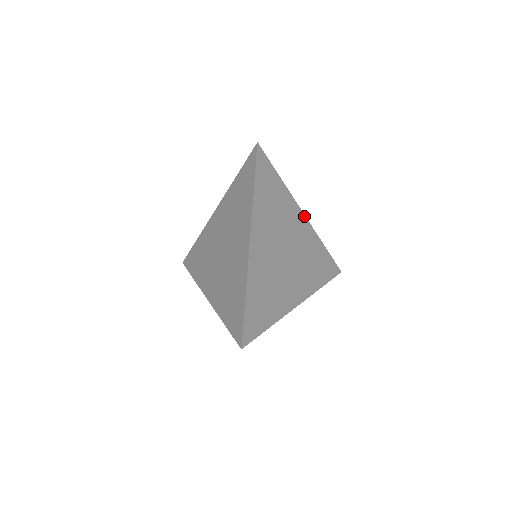
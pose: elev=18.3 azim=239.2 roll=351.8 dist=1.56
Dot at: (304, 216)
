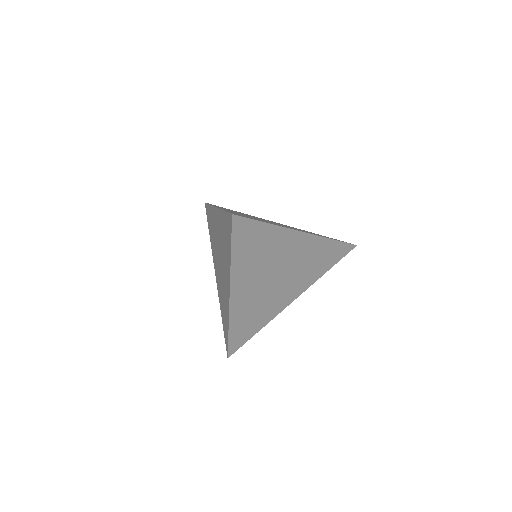
Dot at: (304, 233)
